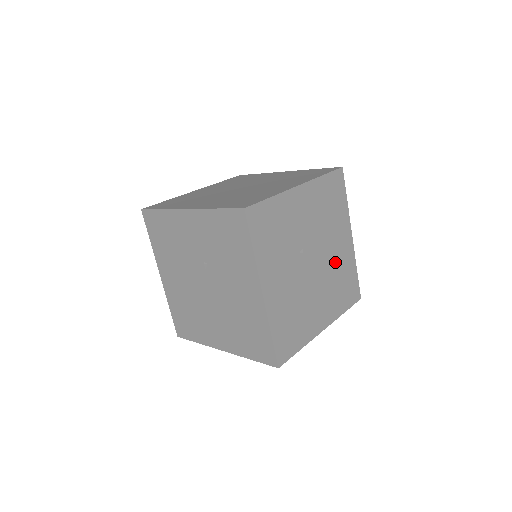
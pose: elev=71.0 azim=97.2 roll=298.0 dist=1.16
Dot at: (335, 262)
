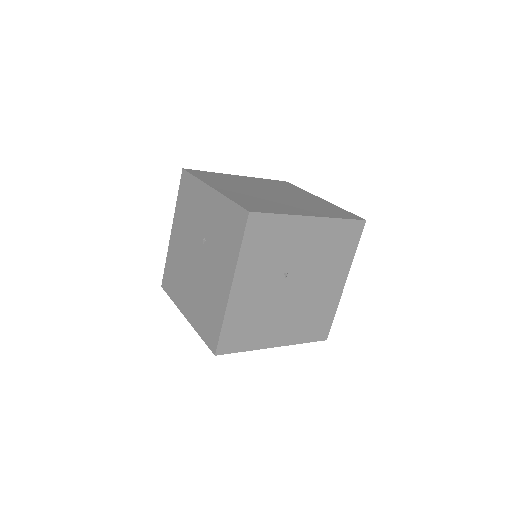
Dot at: (316, 297)
